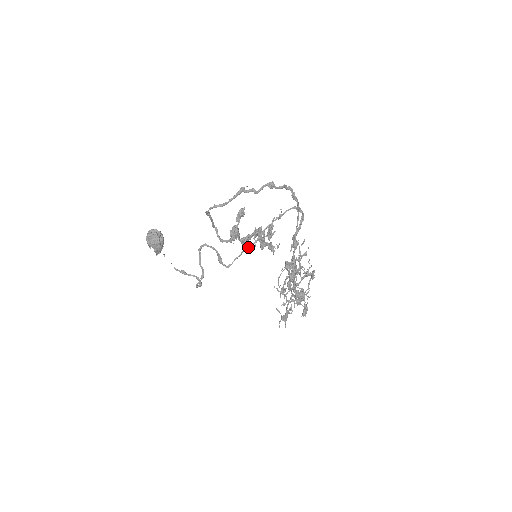
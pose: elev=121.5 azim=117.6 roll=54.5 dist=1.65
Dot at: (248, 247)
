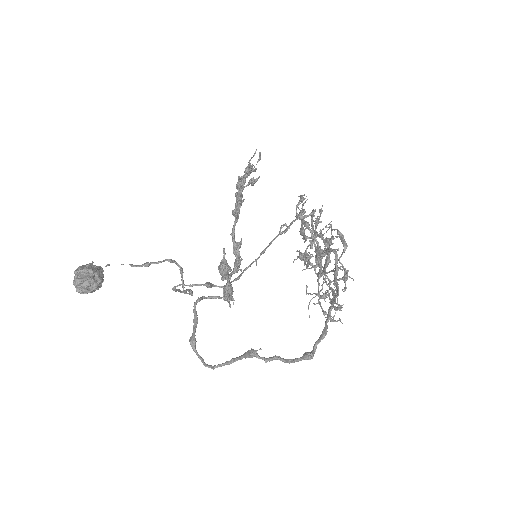
Dot at: (246, 269)
